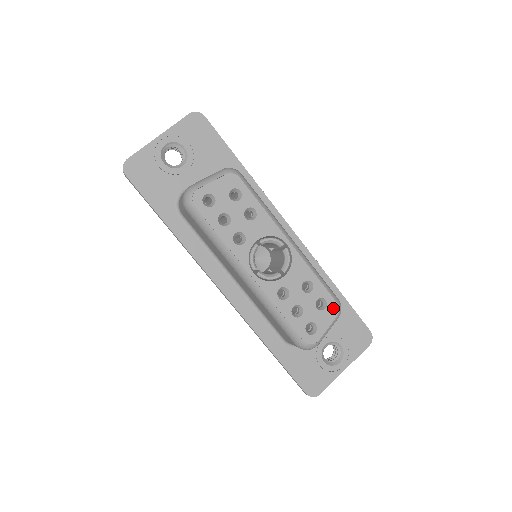
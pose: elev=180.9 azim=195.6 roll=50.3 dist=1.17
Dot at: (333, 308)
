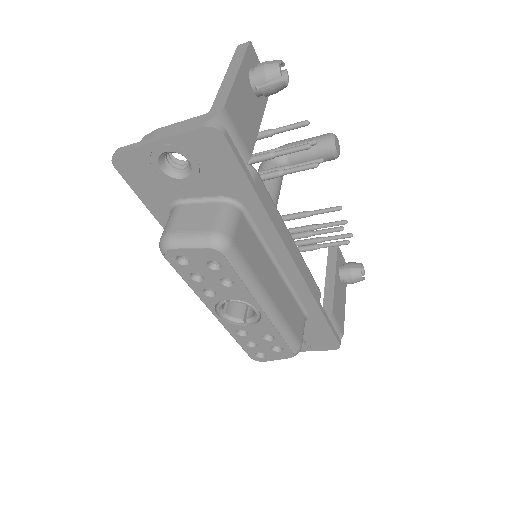
Dot at: (288, 354)
